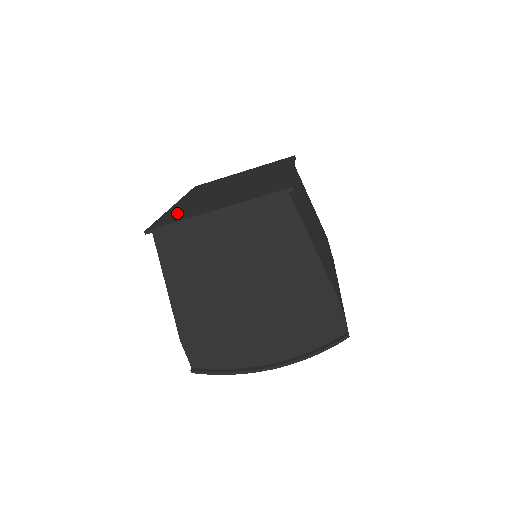
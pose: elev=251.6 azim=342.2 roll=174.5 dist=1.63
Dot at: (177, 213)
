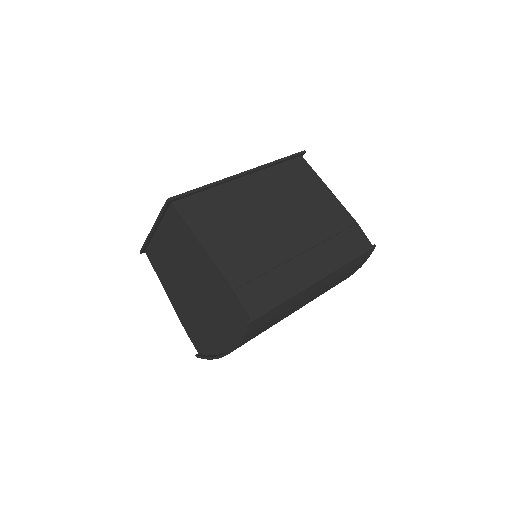
Dot at: occluded
